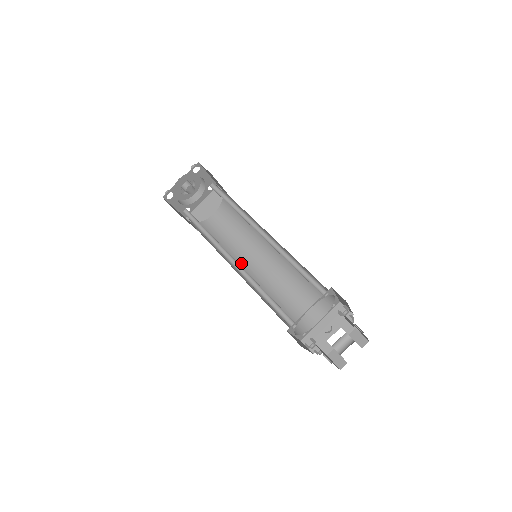
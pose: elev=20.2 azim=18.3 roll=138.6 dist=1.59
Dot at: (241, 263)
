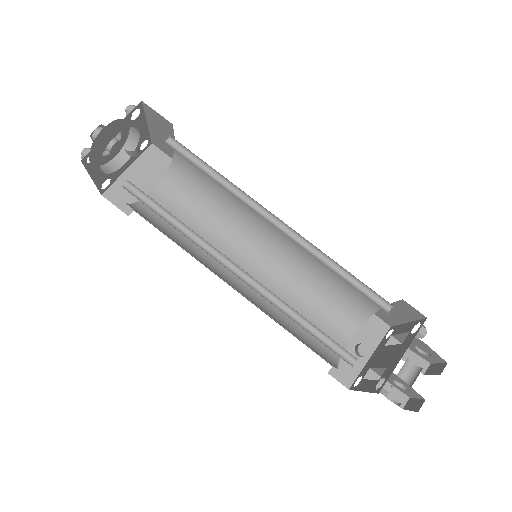
Dot at: (220, 266)
